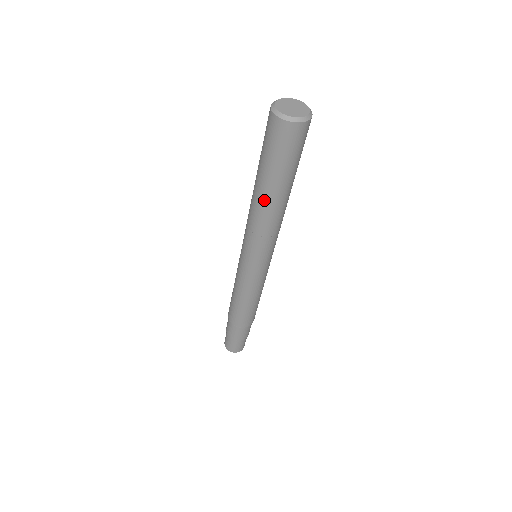
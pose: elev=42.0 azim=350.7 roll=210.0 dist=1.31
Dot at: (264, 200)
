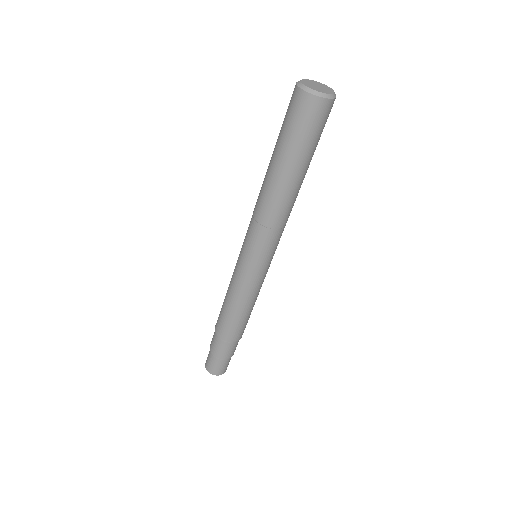
Dot at: (286, 188)
